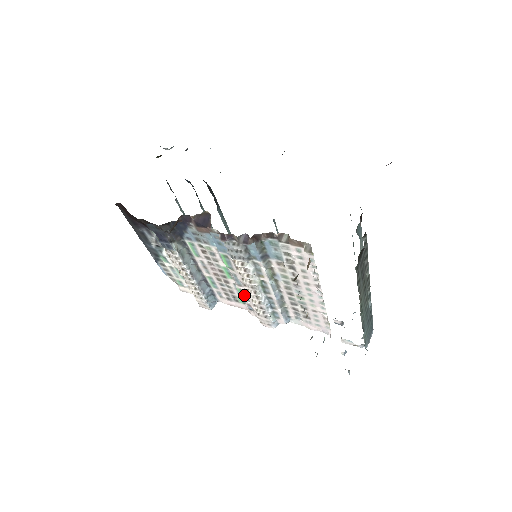
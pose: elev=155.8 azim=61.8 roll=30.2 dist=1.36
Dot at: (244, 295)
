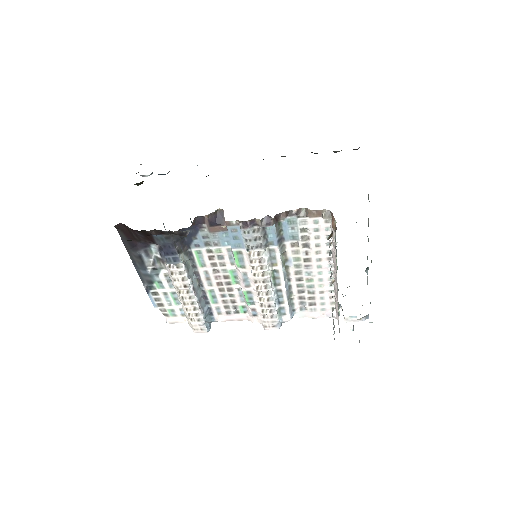
Dot at: (250, 298)
